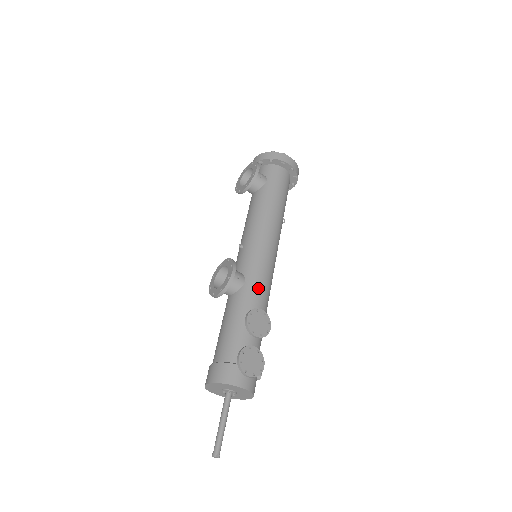
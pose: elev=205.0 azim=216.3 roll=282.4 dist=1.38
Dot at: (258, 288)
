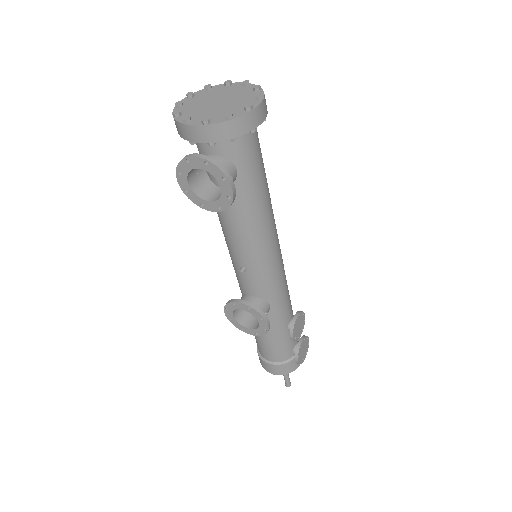
Dot at: (284, 300)
